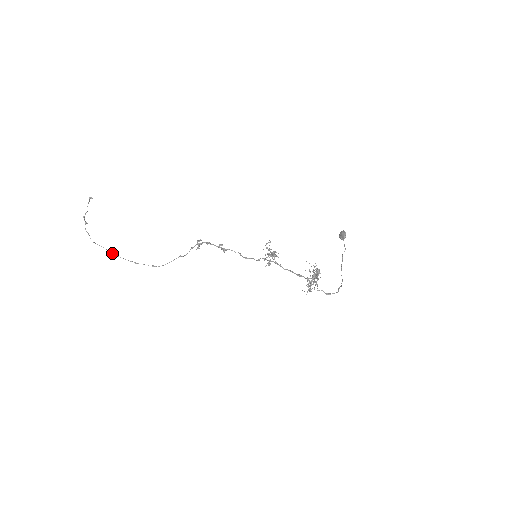
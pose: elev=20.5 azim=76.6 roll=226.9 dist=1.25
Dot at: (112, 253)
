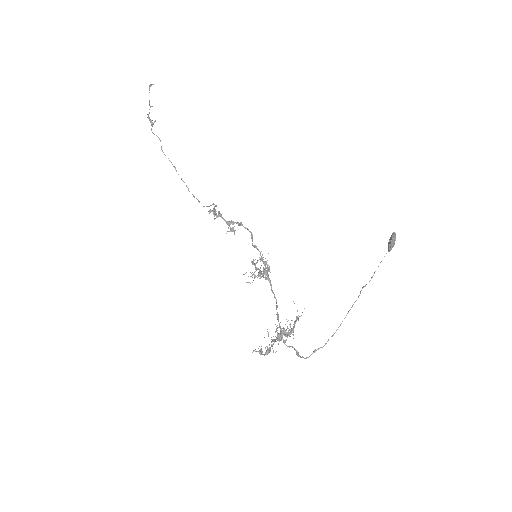
Dot at: (175, 169)
